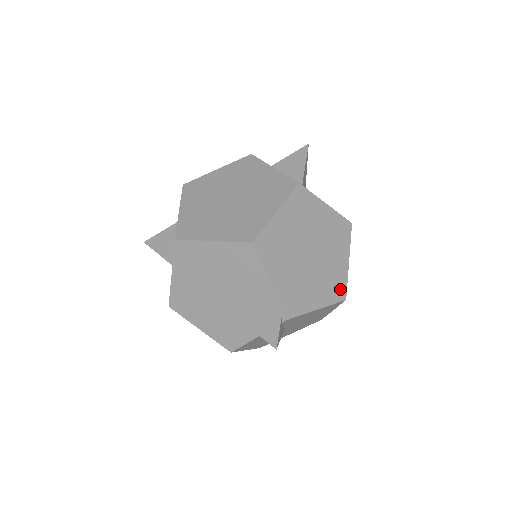
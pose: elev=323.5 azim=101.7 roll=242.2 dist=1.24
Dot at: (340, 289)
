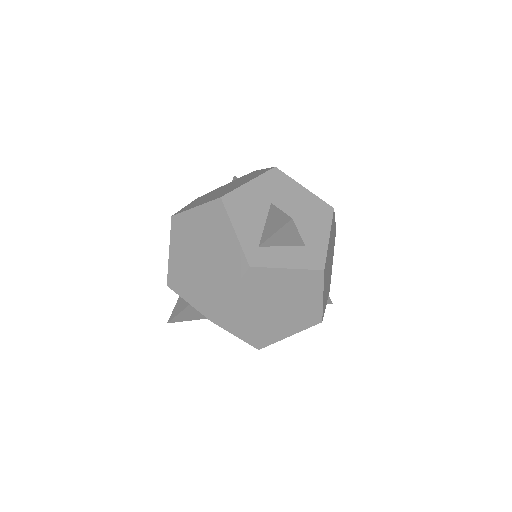
Dot at: occluded
